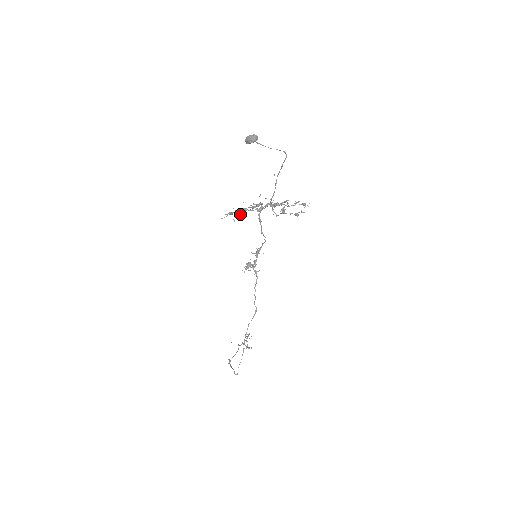
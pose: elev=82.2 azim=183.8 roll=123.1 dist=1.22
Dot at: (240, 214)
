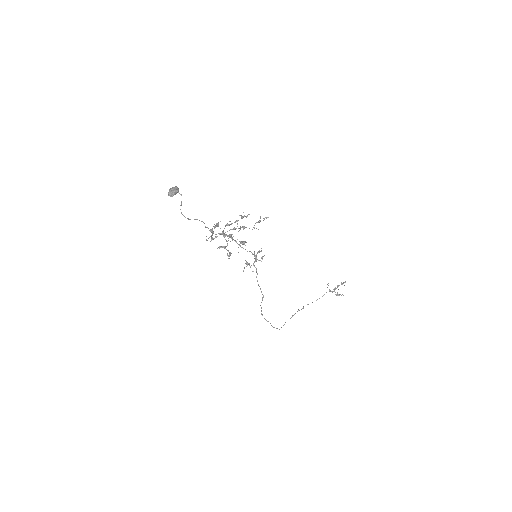
Dot at: occluded
